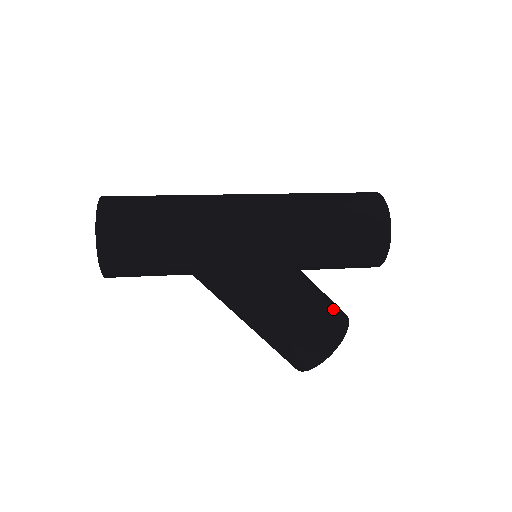
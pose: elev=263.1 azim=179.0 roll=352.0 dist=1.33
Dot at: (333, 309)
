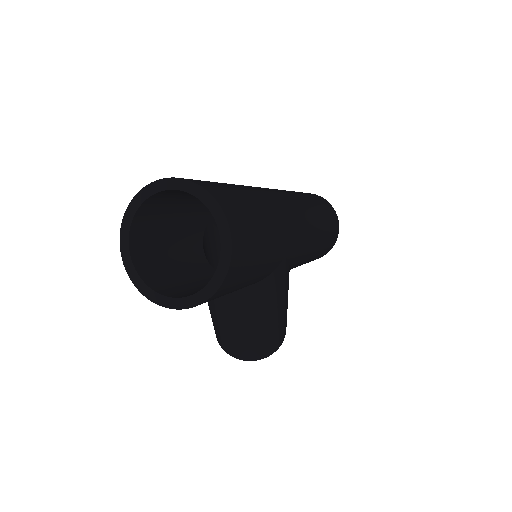
Dot at: occluded
